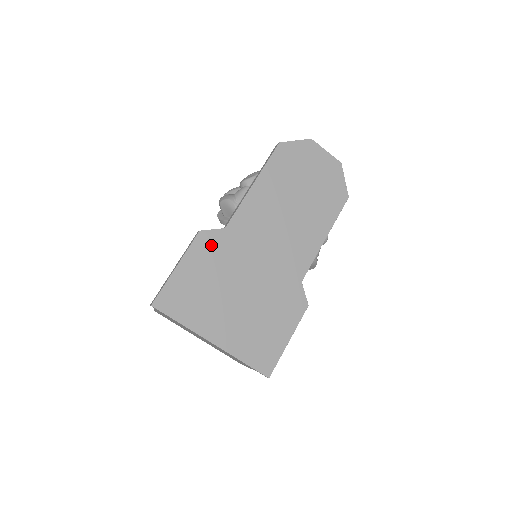
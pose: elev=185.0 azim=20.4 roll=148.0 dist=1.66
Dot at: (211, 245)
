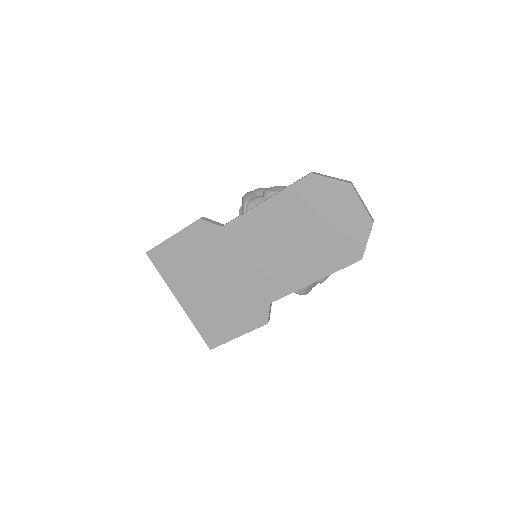
Dot at: (205, 234)
